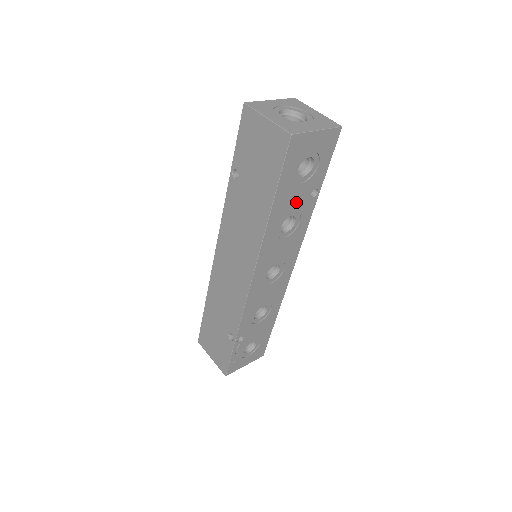
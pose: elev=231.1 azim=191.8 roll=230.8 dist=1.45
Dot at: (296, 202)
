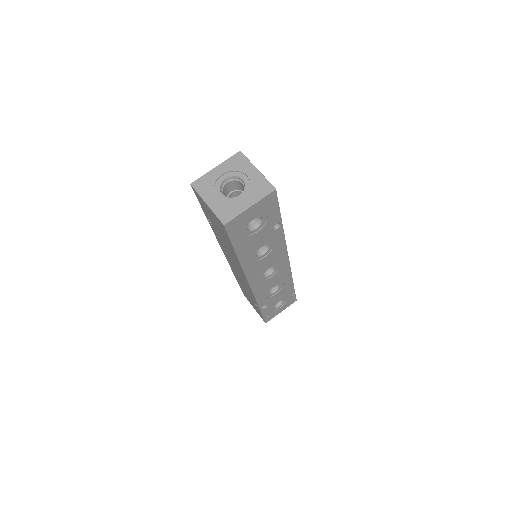
Dot at: (260, 240)
